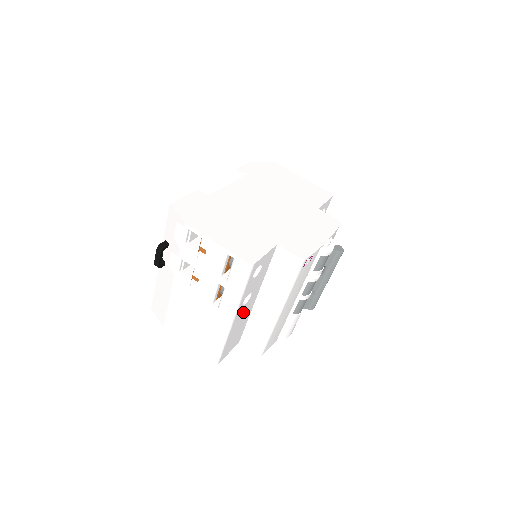
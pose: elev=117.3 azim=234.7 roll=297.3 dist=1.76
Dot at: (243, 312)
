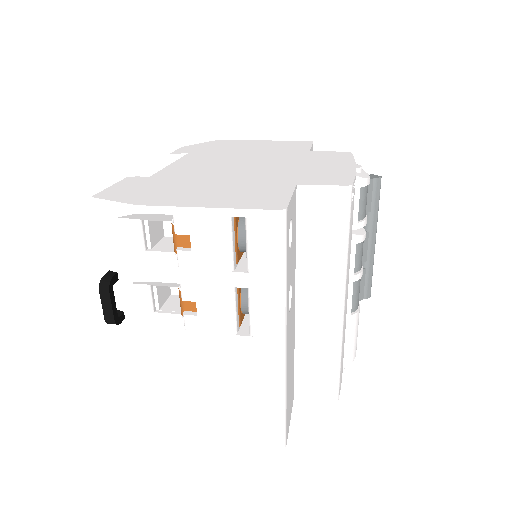
Dot at: (290, 330)
